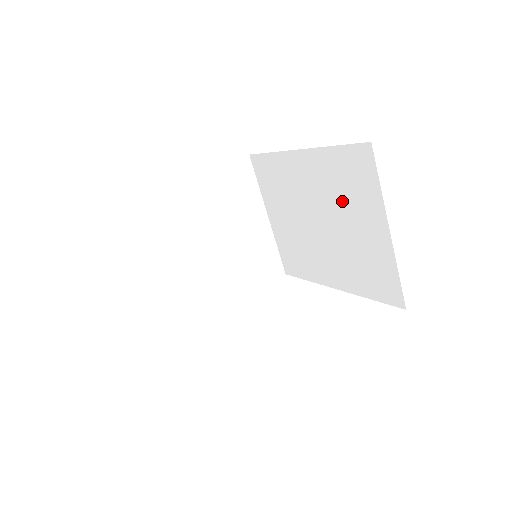
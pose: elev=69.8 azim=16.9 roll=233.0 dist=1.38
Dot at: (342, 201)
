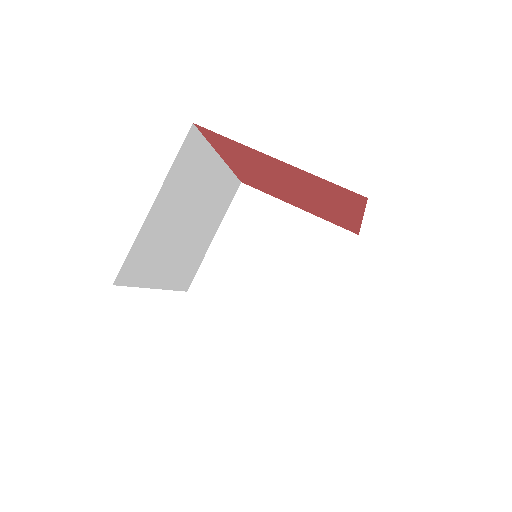
Dot at: occluded
